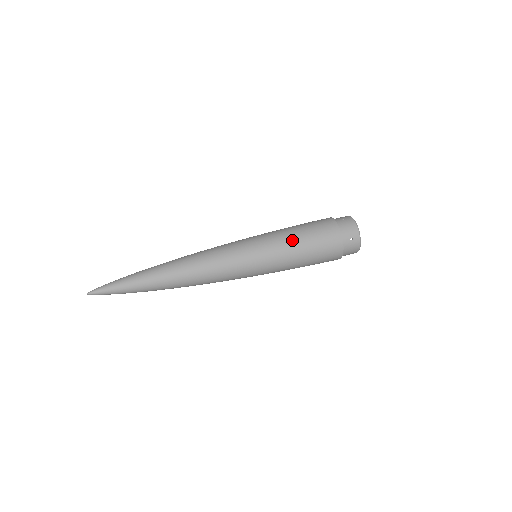
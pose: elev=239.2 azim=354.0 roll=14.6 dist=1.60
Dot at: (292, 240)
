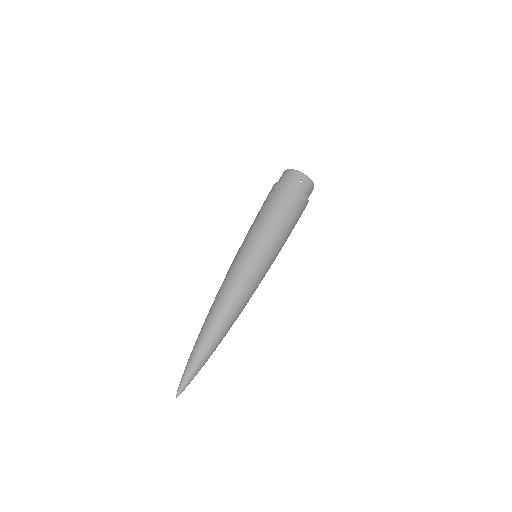
Dot at: (267, 220)
